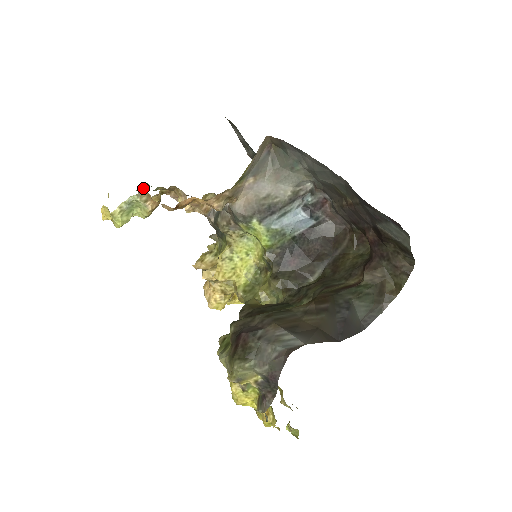
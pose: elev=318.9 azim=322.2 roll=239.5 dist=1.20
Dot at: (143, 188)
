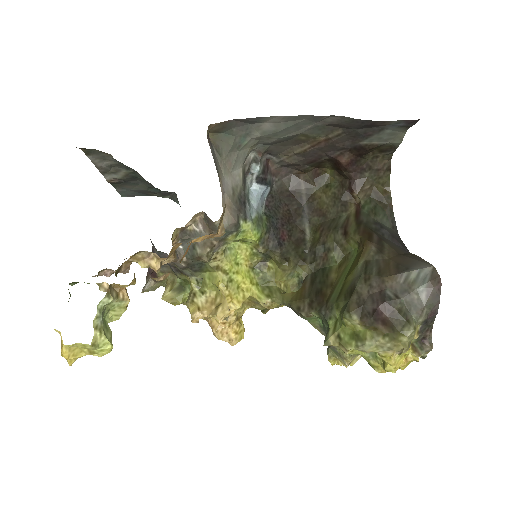
Dot at: (106, 283)
